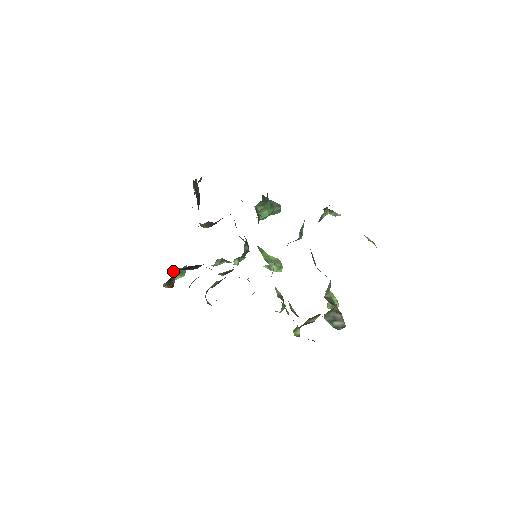
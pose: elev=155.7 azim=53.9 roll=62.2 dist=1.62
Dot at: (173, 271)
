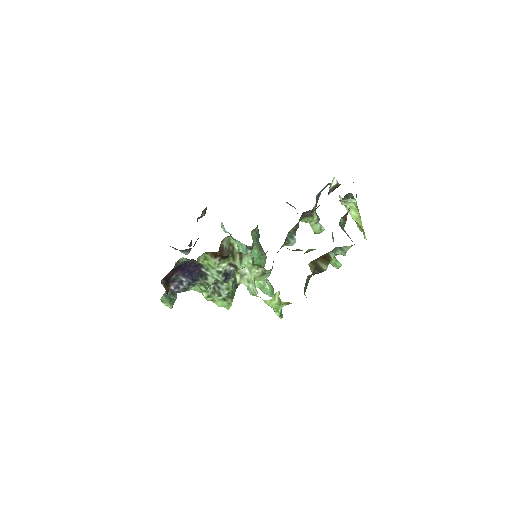
Dot at: occluded
